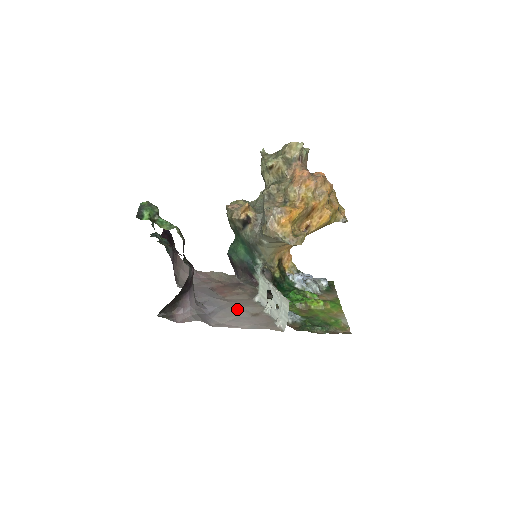
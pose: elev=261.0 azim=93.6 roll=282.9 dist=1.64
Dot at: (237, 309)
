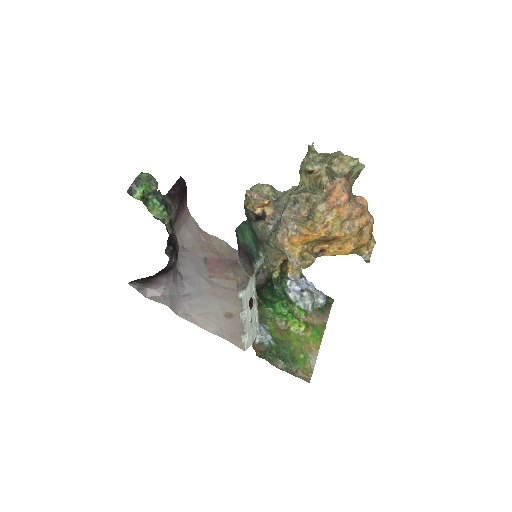
Dot at: (214, 301)
